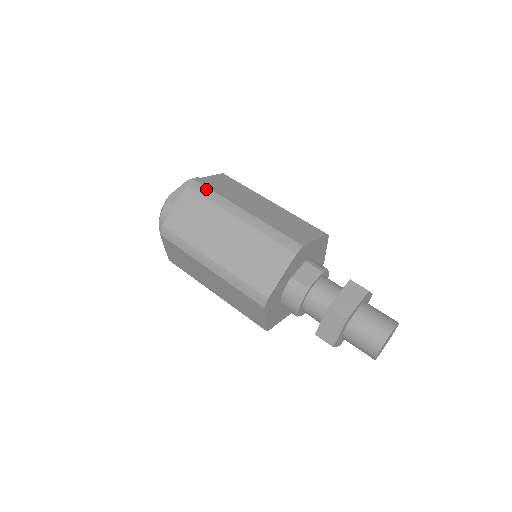
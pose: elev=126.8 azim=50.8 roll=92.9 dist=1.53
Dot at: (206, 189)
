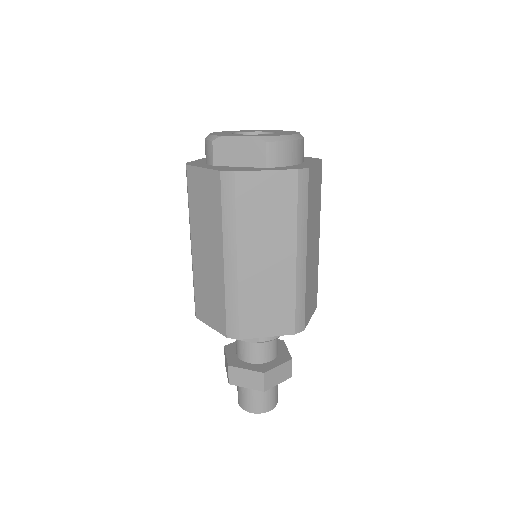
Dot at: (231, 198)
